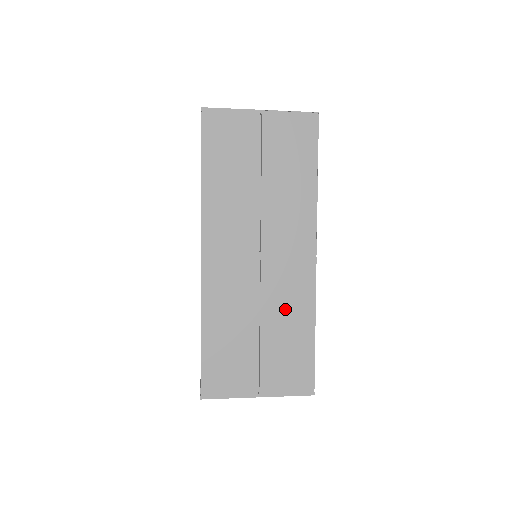
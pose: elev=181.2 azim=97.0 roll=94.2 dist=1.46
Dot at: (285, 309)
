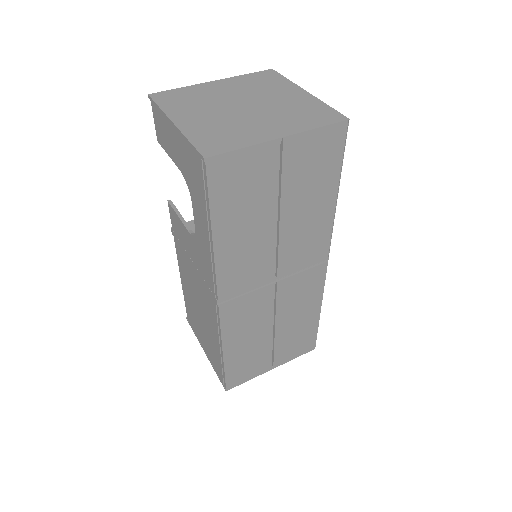
Dot at: (297, 309)
